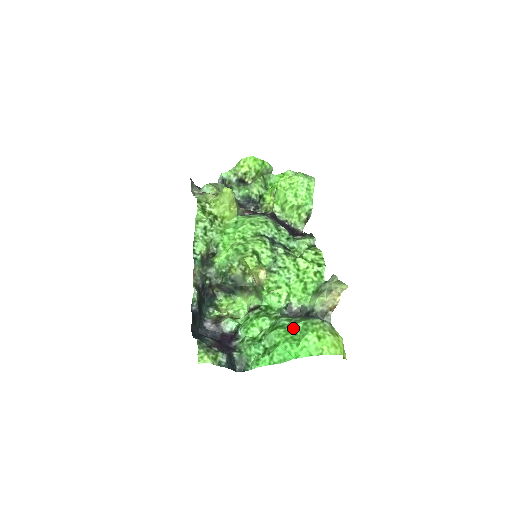
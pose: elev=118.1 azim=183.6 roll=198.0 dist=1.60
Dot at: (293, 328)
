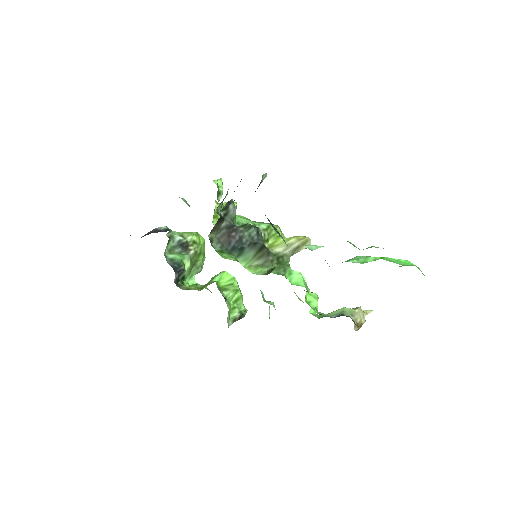
Dot at: occluded
